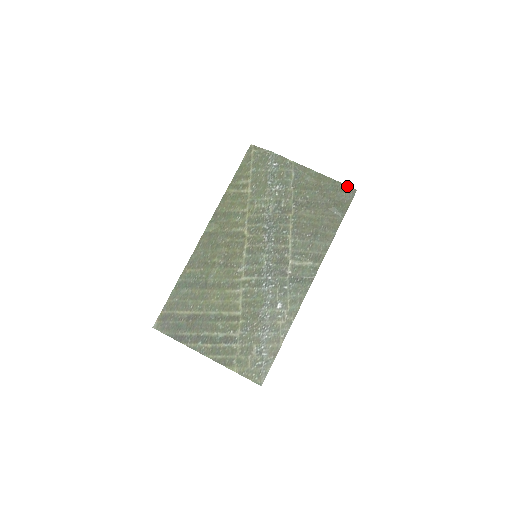
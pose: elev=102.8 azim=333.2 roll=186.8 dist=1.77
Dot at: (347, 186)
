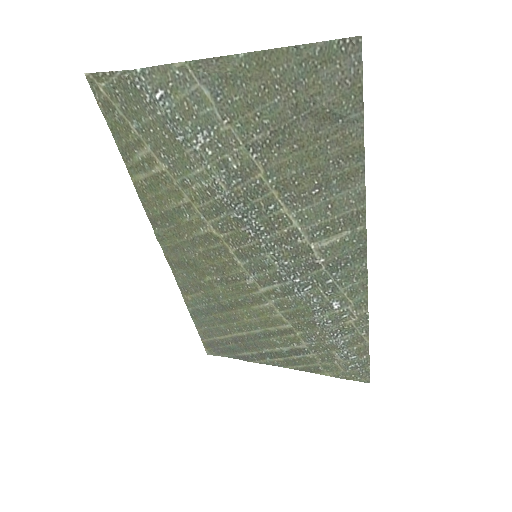
Dot at: (333, 42)
